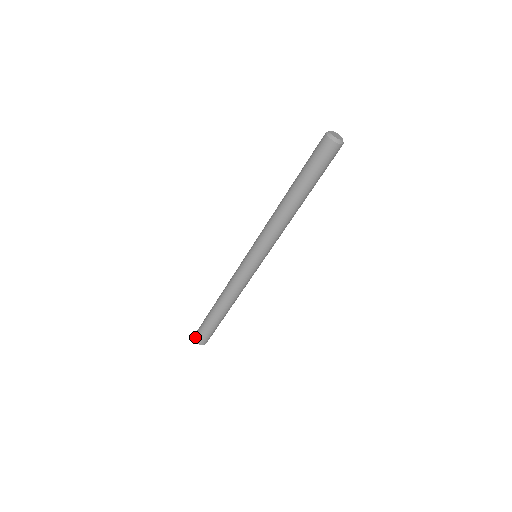
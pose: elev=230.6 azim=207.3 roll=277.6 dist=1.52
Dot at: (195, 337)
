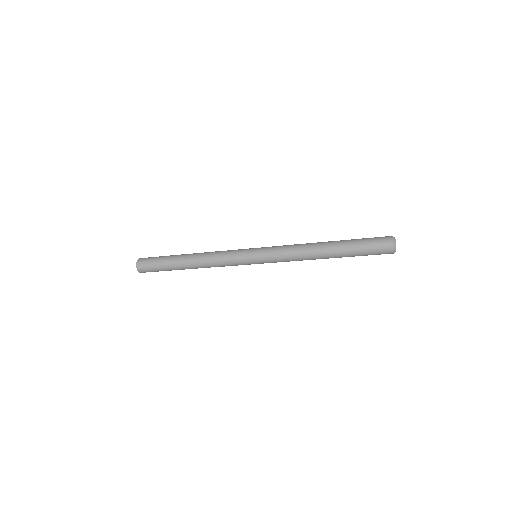
Dot at: (141, 271)
